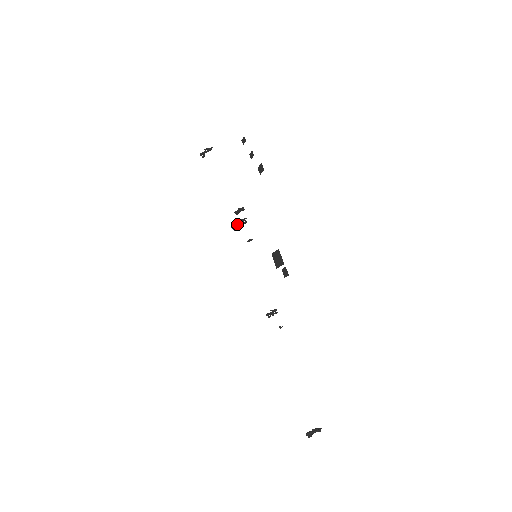
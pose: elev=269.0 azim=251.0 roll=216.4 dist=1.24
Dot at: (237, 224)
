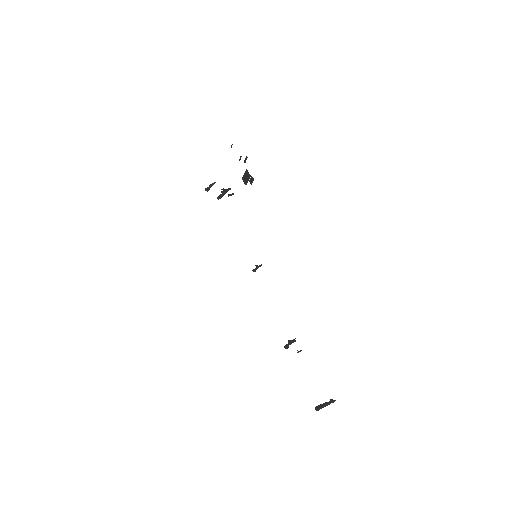
Dot at: (221, 191)
